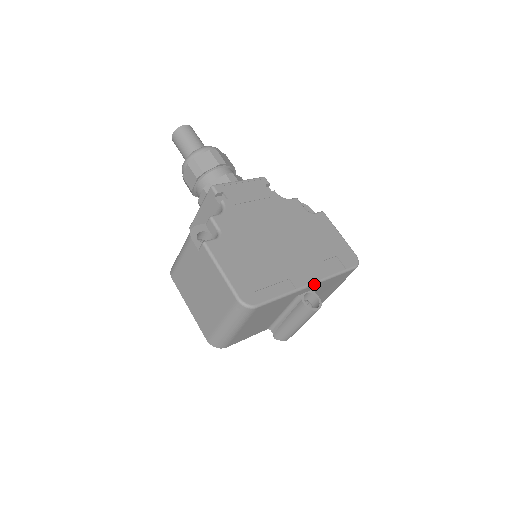
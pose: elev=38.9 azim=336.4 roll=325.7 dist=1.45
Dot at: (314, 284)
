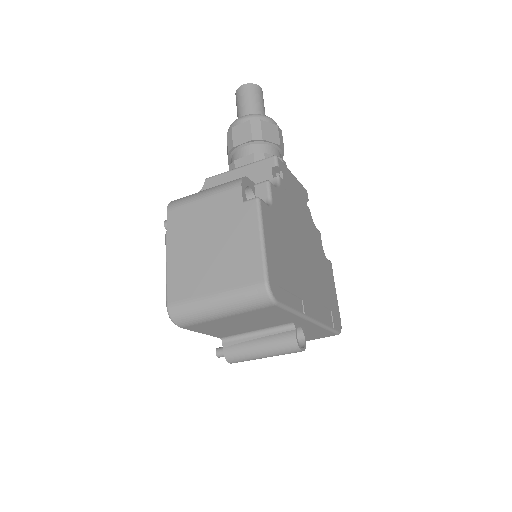
Dot at: (314, 322)
